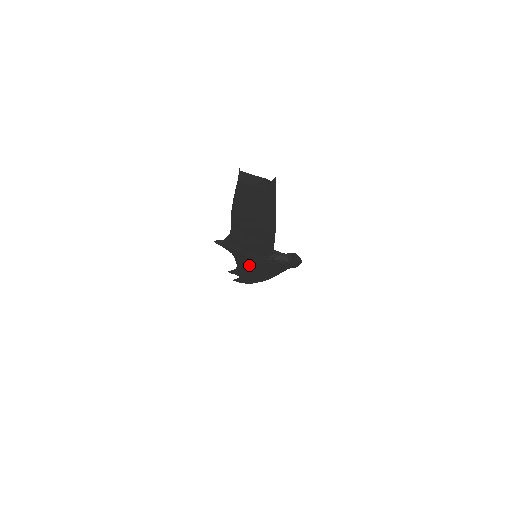
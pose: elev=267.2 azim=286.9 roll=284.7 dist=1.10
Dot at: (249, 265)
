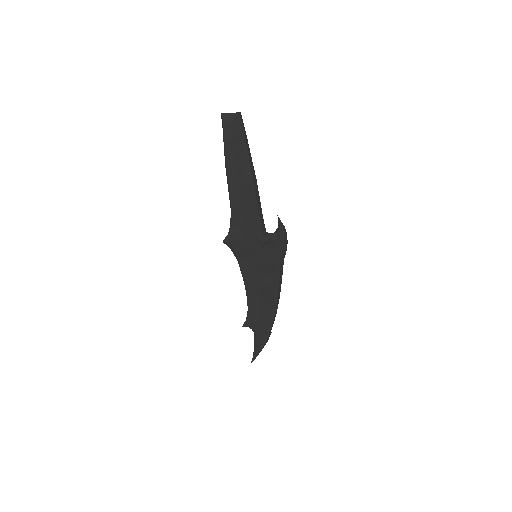
Dot at: (255, 278)
